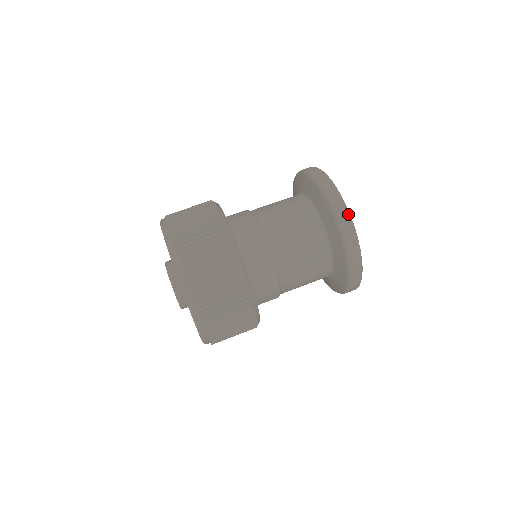
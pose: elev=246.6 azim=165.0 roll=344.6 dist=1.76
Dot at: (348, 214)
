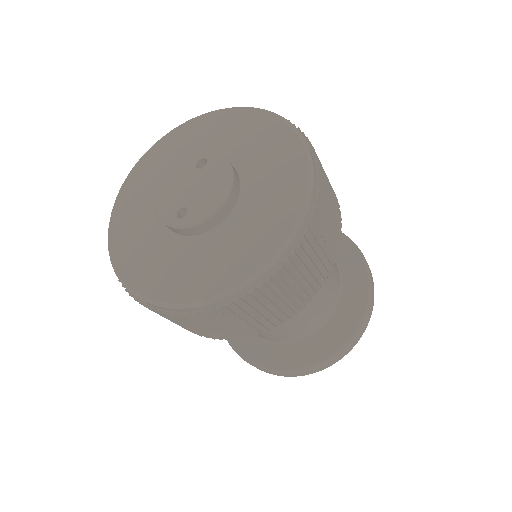
Dot at: (370, 270)
